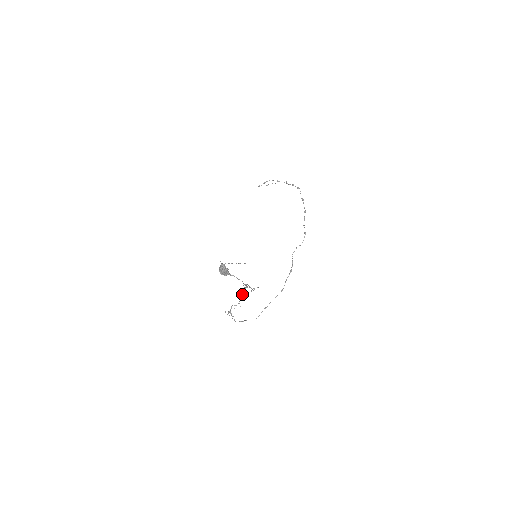
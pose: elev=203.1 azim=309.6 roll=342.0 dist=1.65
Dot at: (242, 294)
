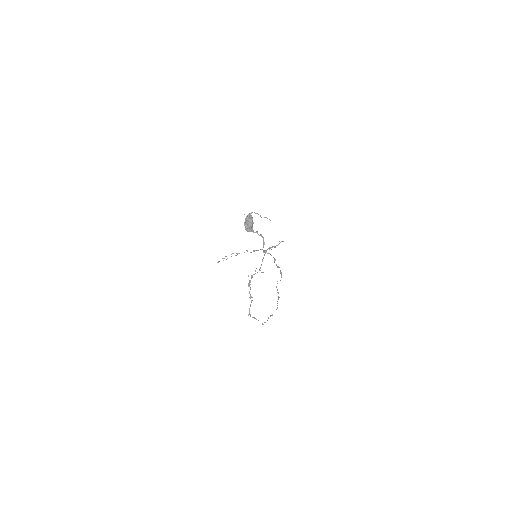
Dot at: (262, 260)
